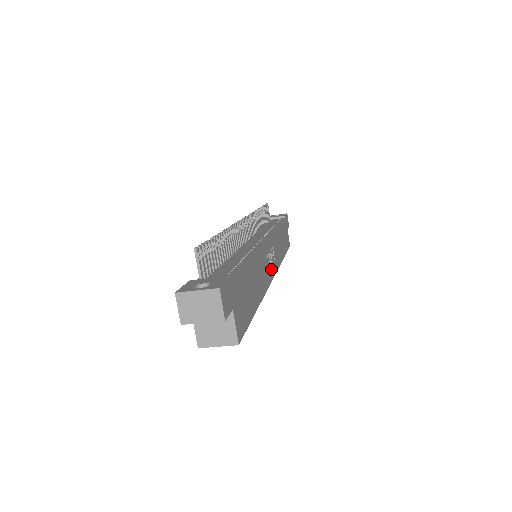
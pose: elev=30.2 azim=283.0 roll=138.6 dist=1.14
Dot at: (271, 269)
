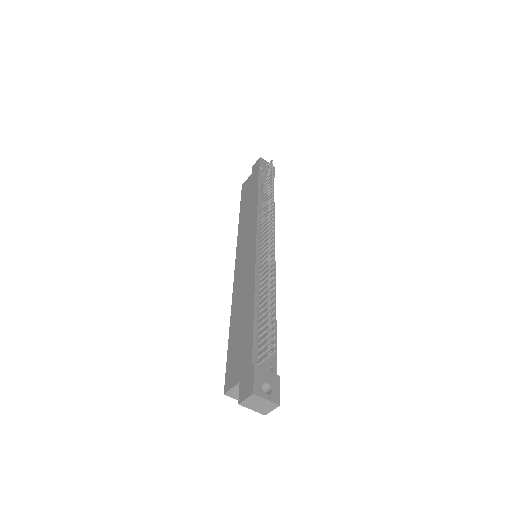
Dot at: occluded
